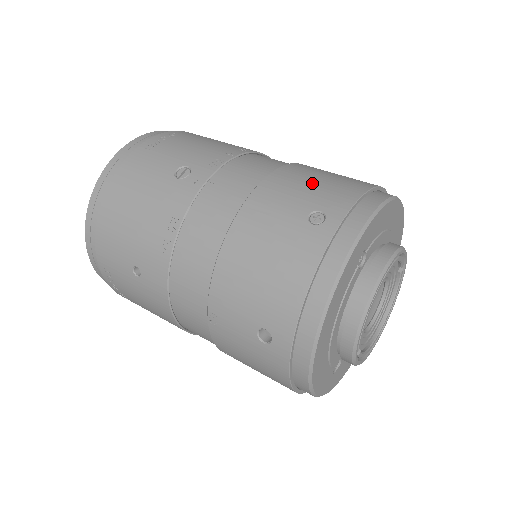
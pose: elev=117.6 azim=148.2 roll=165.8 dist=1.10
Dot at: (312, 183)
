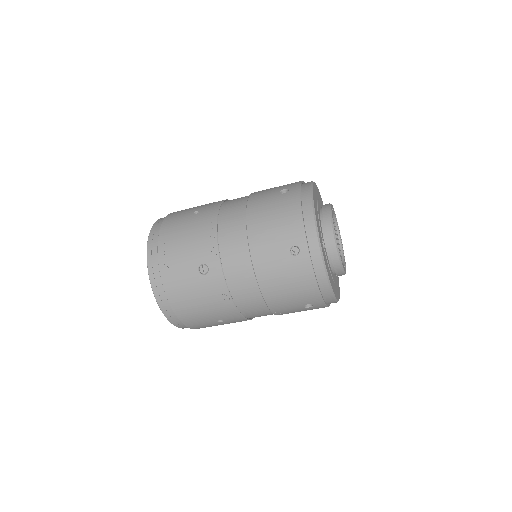
Dot at: (274, 229)
